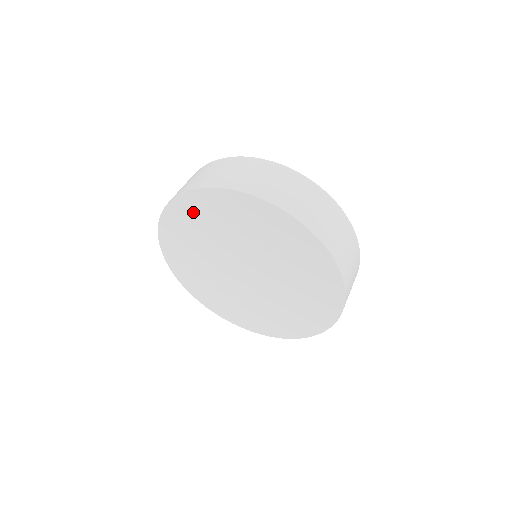
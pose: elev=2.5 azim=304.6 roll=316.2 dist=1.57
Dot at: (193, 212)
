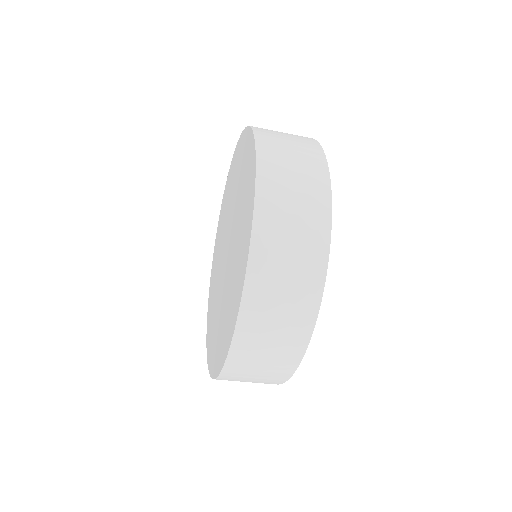
Dot at: (246, 157)
